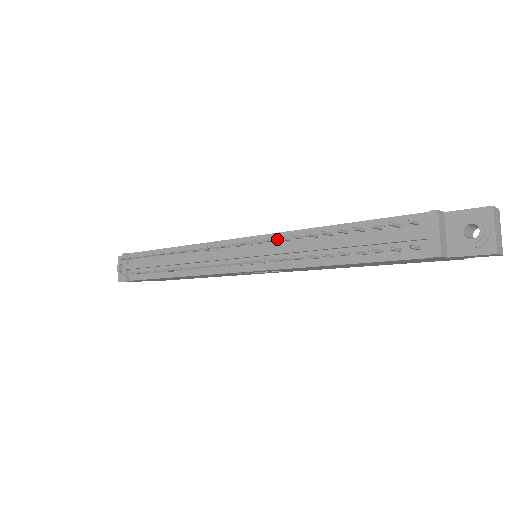
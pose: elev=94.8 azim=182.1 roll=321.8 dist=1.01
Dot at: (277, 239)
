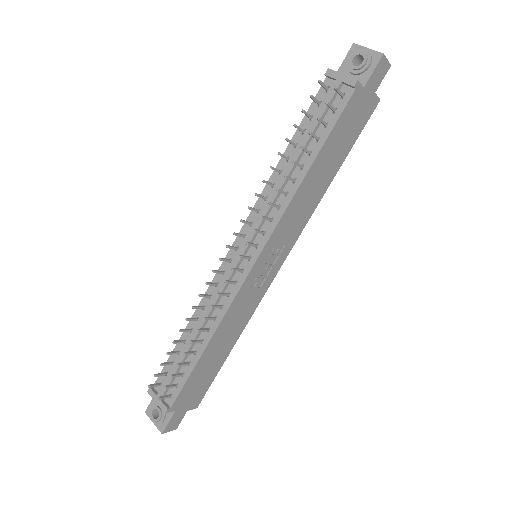
Dot at: (257, 210)
